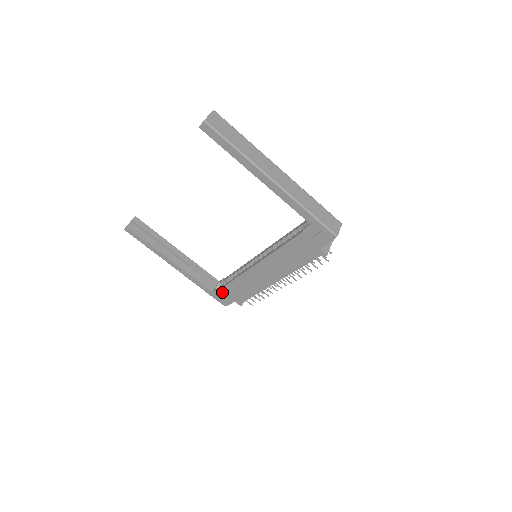
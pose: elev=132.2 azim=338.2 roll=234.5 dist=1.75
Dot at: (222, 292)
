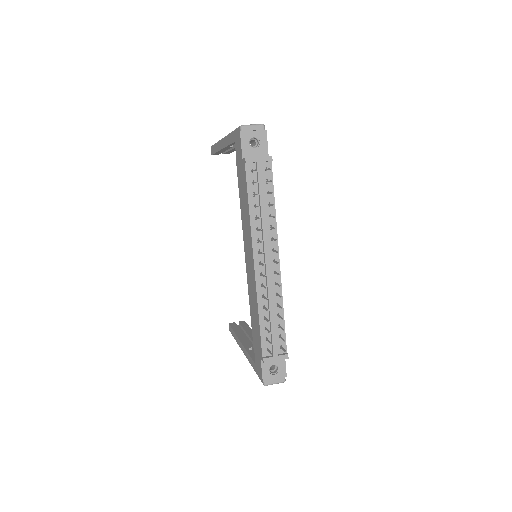
Dot at: (255, 351)
